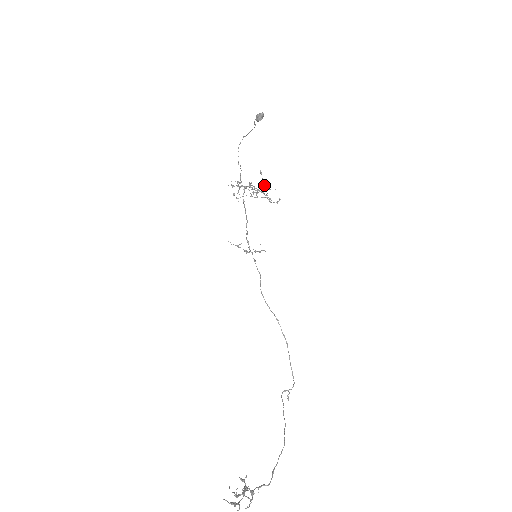
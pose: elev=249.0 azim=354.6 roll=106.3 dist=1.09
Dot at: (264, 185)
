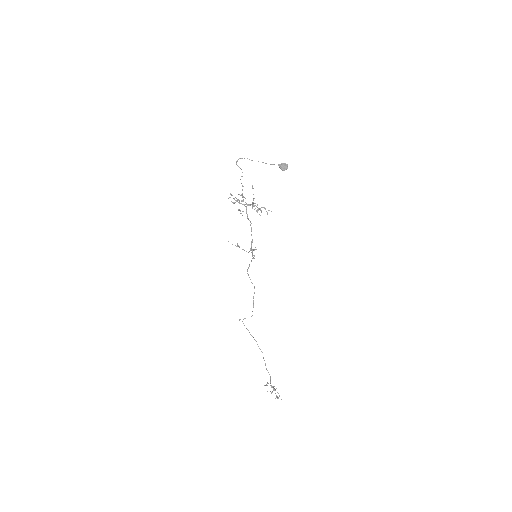
Dot at: occluded
